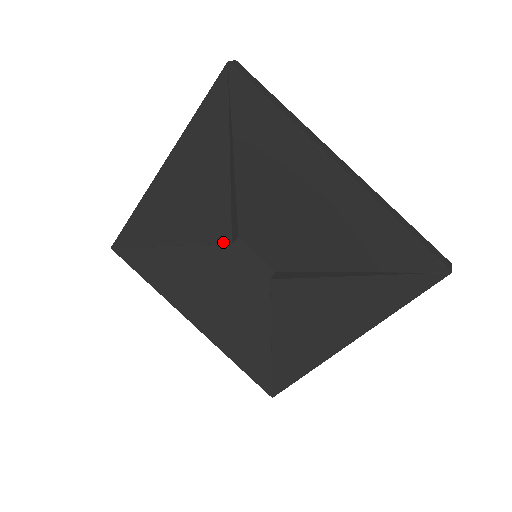
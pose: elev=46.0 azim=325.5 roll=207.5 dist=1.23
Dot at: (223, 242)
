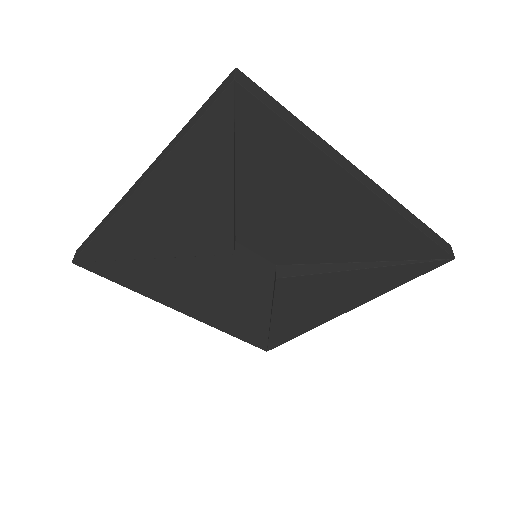
Dot at: (223, 254)
